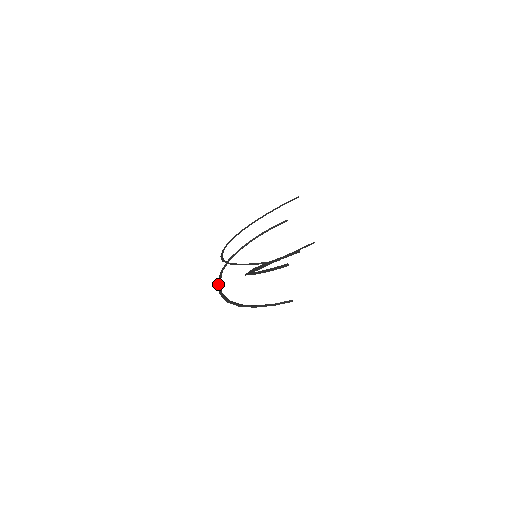
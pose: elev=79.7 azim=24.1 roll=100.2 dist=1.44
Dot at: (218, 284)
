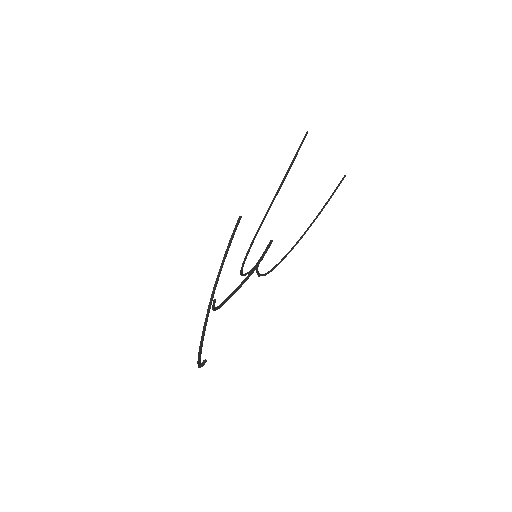
Dot at: occluded
